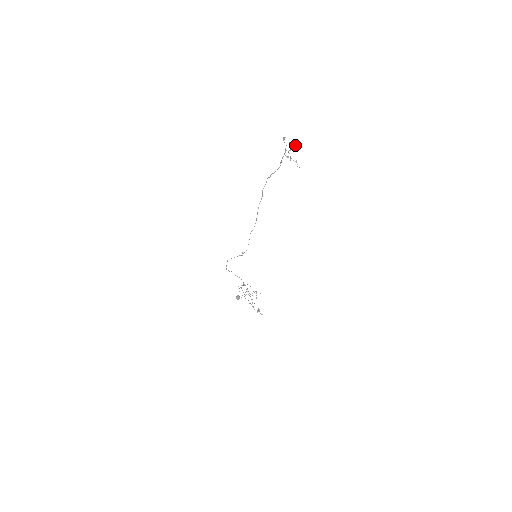
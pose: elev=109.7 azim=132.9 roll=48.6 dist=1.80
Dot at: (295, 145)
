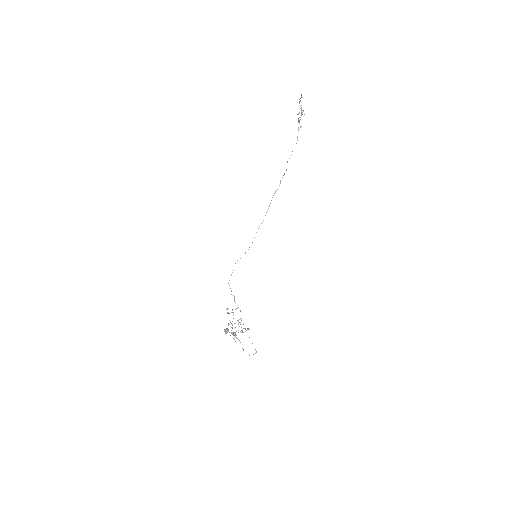
Dot at: (300, 98)
